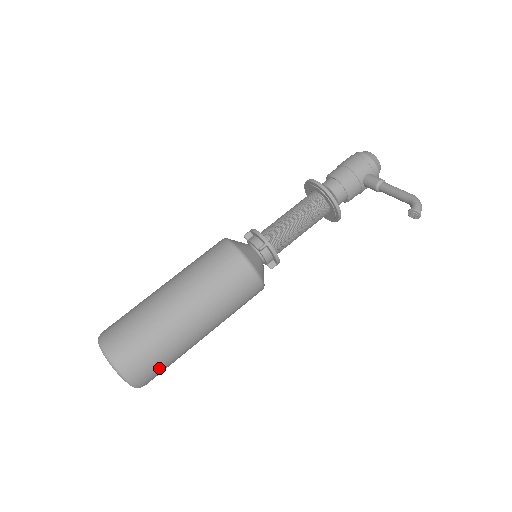
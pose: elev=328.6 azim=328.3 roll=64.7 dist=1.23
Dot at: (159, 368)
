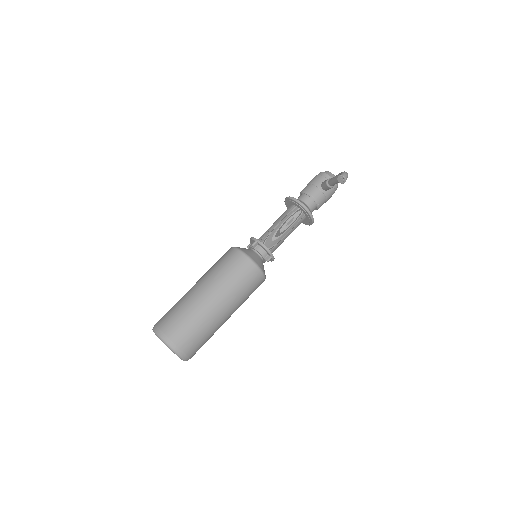
Dot at: (191, 336)
